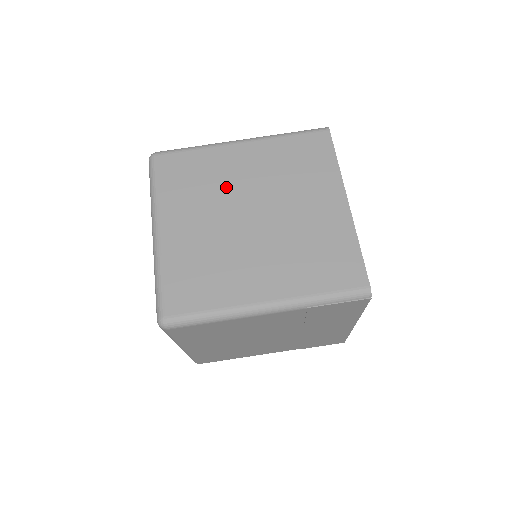
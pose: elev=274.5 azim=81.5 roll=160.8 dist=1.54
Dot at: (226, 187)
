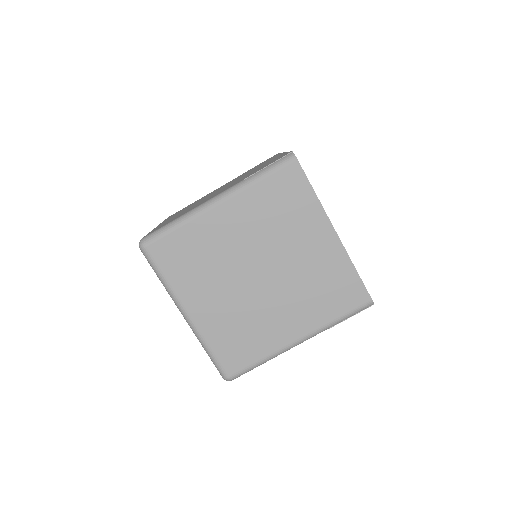
Dot at: (226, 256)
